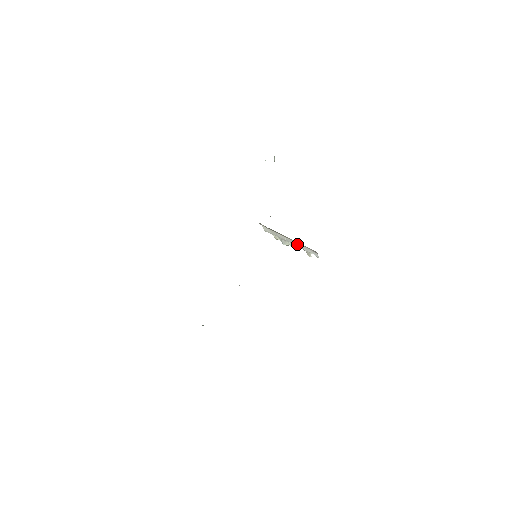
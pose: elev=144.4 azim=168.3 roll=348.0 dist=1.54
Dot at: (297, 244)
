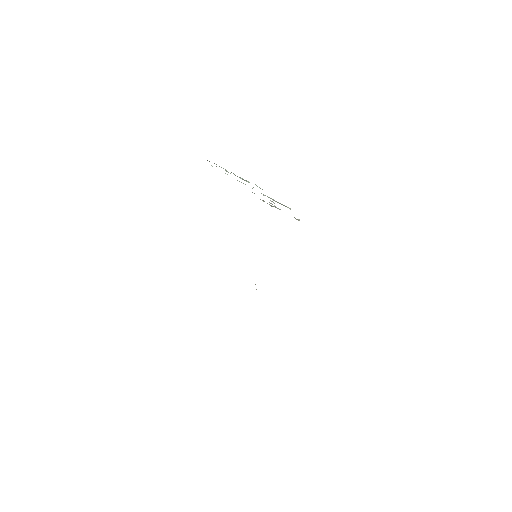
Dot at: occluded
